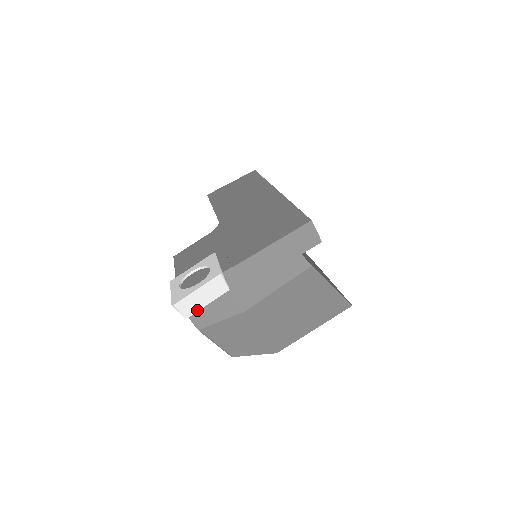
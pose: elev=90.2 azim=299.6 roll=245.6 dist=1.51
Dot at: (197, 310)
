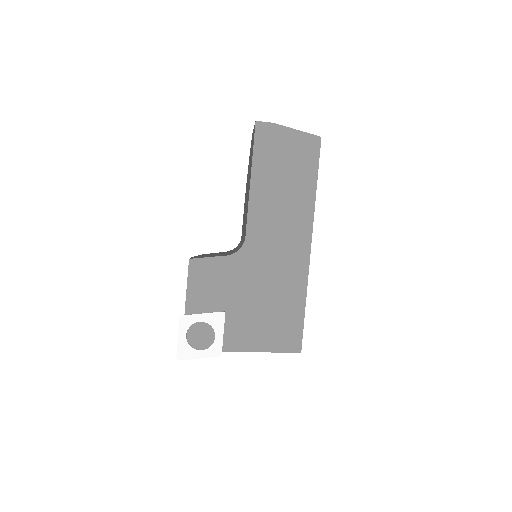
Dot at: occluded
